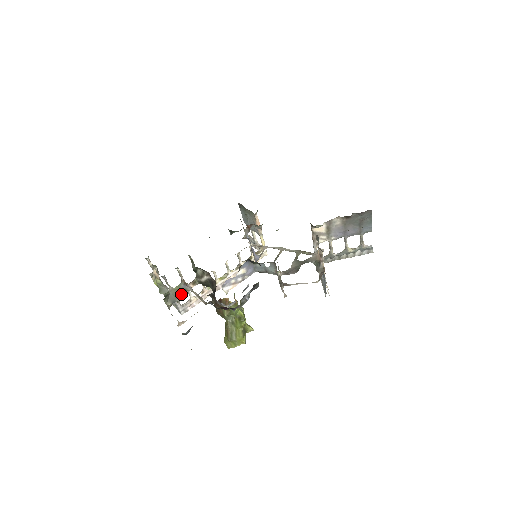
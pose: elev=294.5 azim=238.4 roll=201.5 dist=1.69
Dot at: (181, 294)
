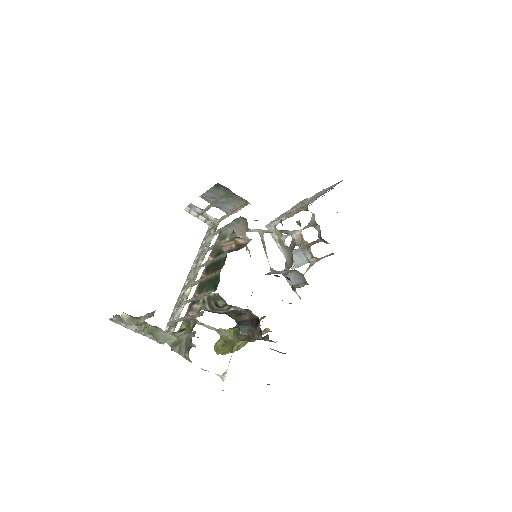
Dot at: occluded
